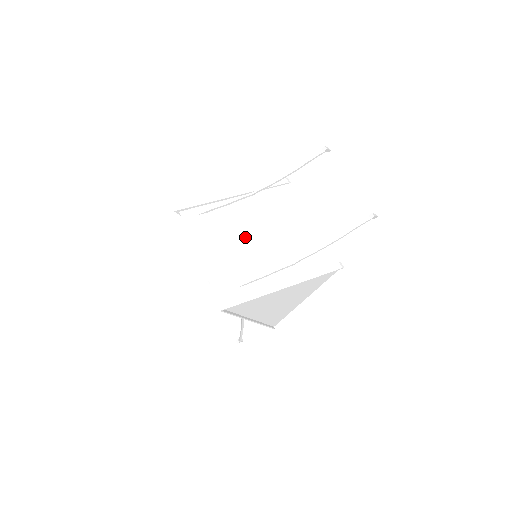
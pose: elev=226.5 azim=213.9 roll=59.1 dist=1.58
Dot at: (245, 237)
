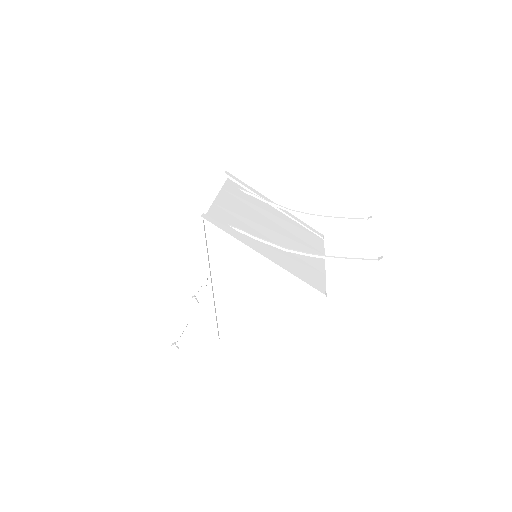
Dot at: (262, 221)
